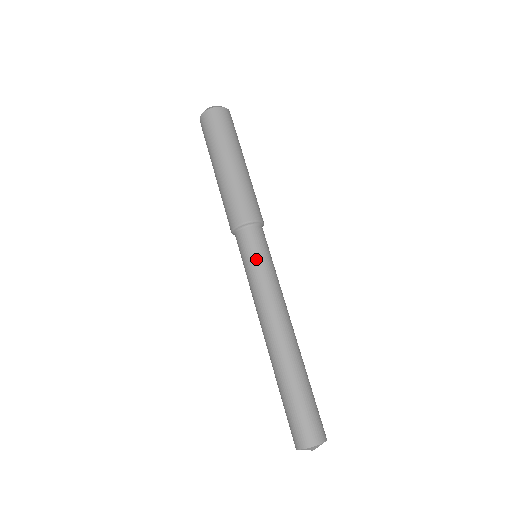
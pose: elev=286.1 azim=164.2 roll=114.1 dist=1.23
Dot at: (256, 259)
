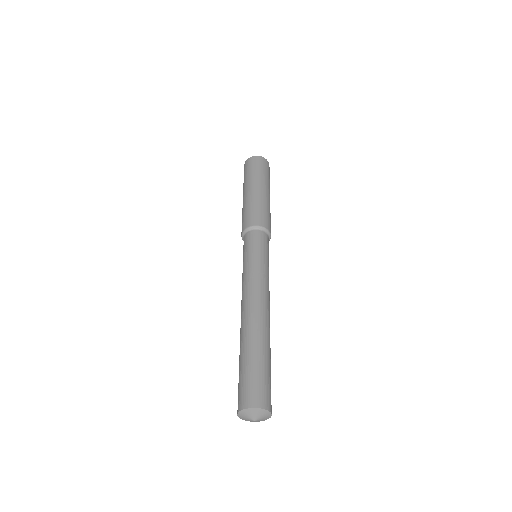
Dot at: (256, 252)
